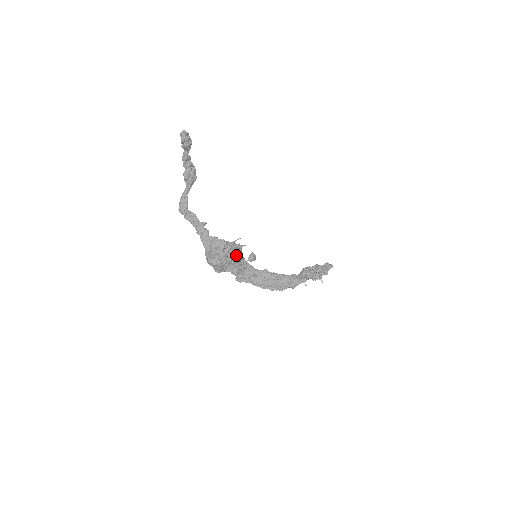
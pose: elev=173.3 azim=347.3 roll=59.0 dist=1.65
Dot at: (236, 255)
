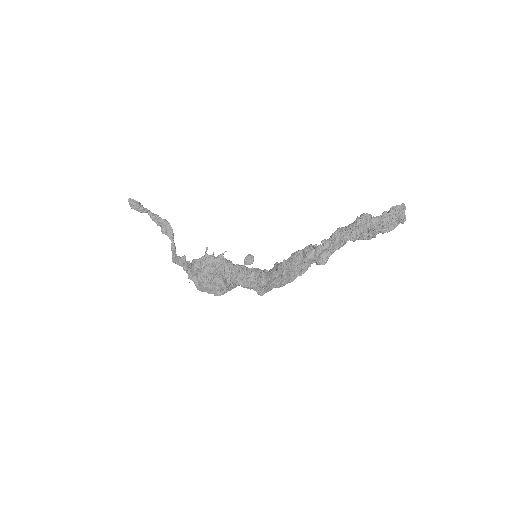
Dot at: (218, 266)
